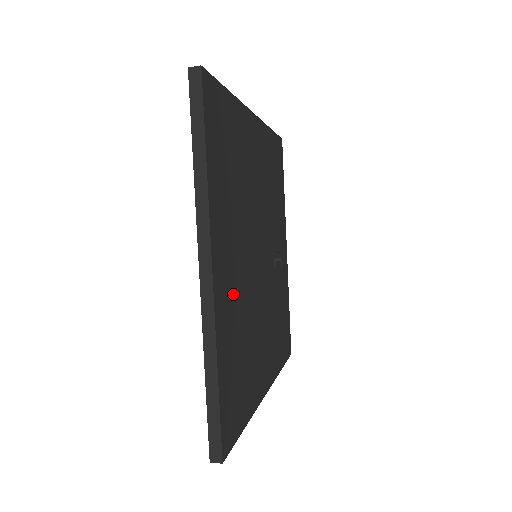
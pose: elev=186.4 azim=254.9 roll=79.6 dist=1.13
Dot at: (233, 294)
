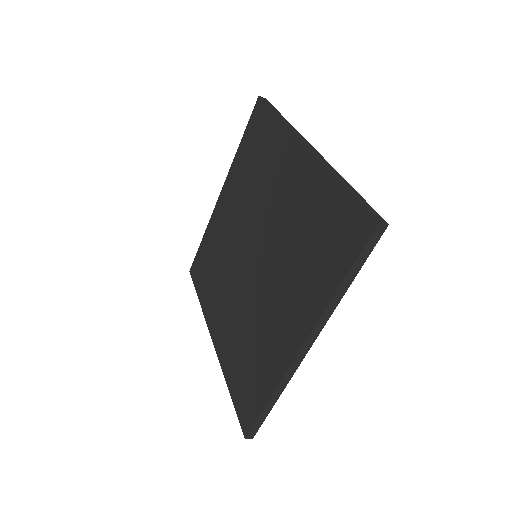
Dot at: occluded
